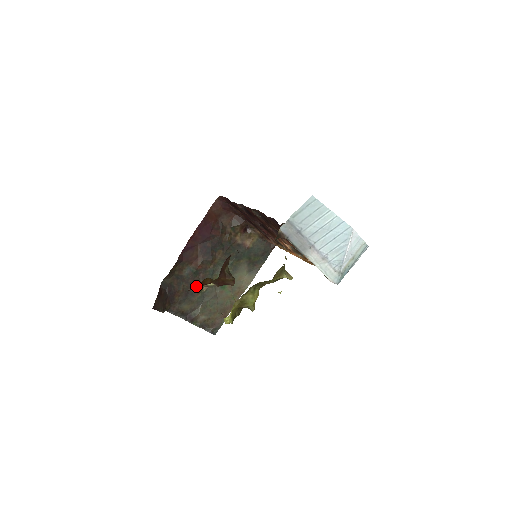
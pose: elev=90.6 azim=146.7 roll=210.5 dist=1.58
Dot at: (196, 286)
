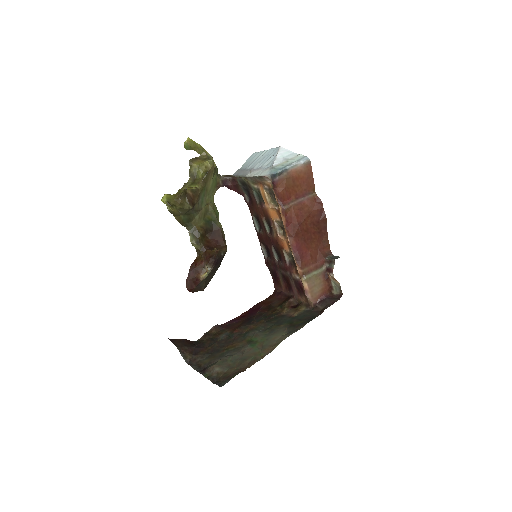
Dot at: (191, 267)
